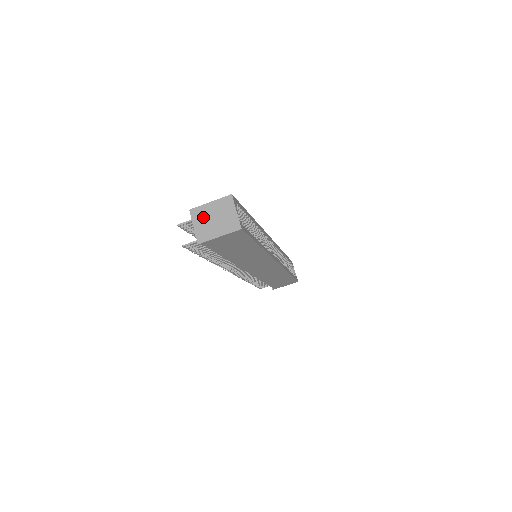
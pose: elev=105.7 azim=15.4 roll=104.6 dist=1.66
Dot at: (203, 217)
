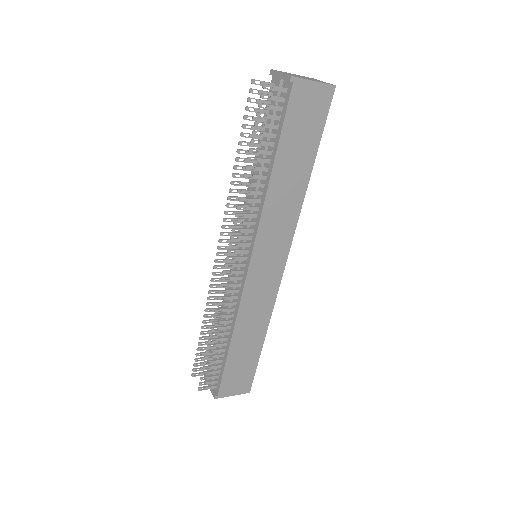
Dot at: occluded
